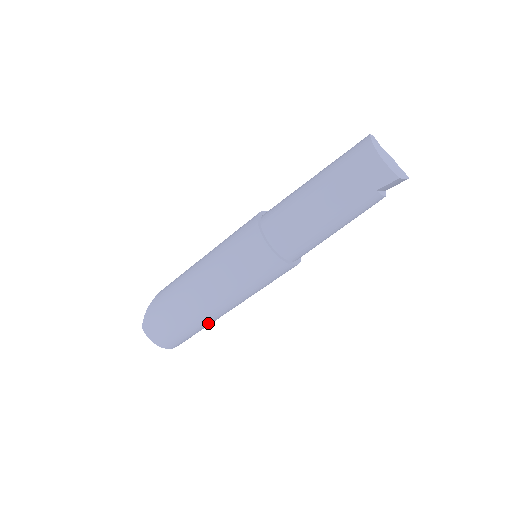
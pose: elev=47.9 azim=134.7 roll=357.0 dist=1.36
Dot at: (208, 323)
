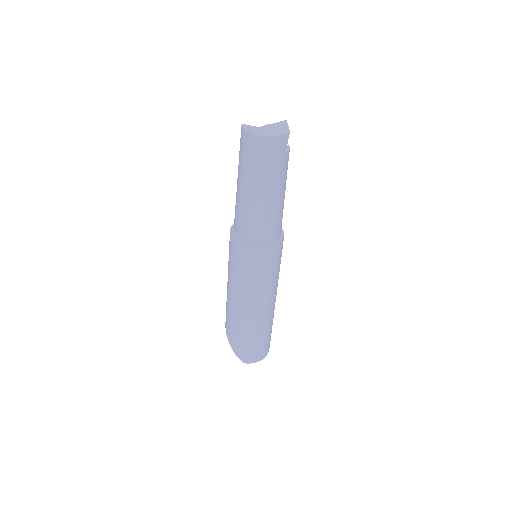
Dot at: (273, 316)
